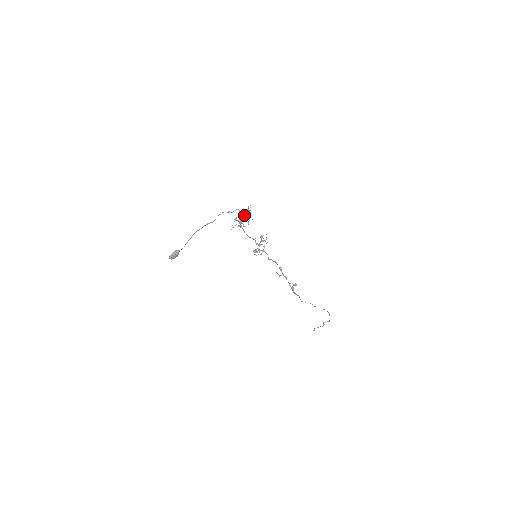
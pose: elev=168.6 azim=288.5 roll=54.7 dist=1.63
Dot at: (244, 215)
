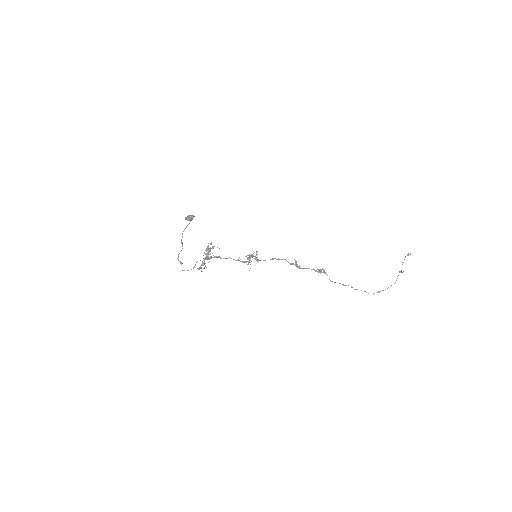
Dot at: occluded
